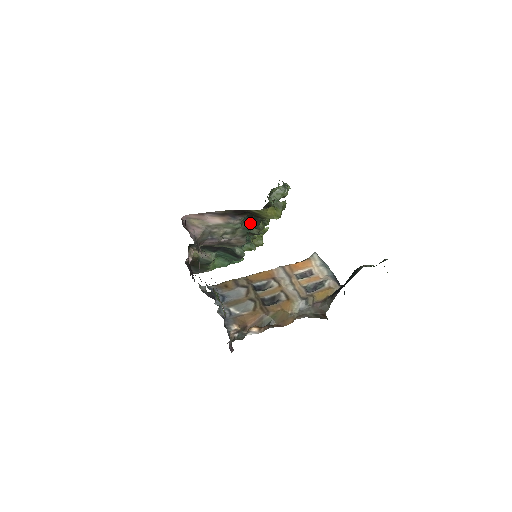
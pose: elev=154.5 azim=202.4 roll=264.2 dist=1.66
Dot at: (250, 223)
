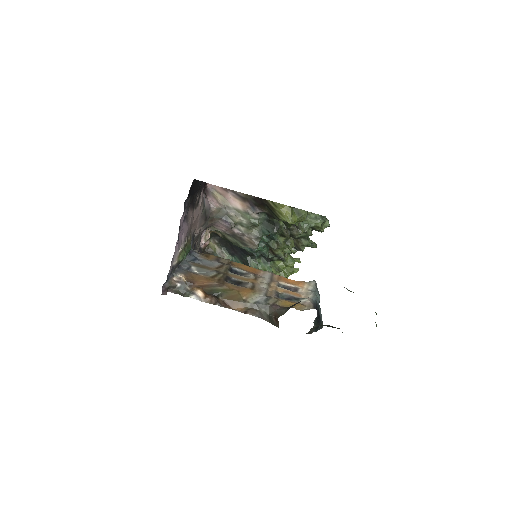
Dot at: (268, 227)
